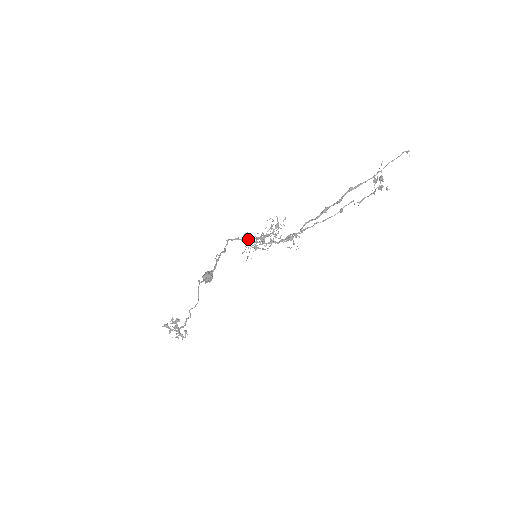
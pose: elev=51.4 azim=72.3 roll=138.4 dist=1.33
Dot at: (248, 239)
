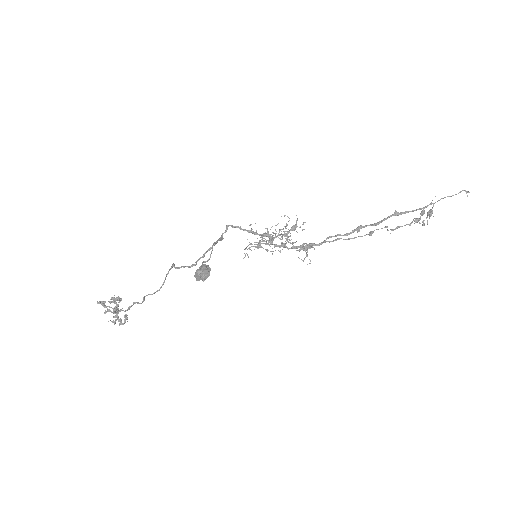
Dot at: (253, 232)
